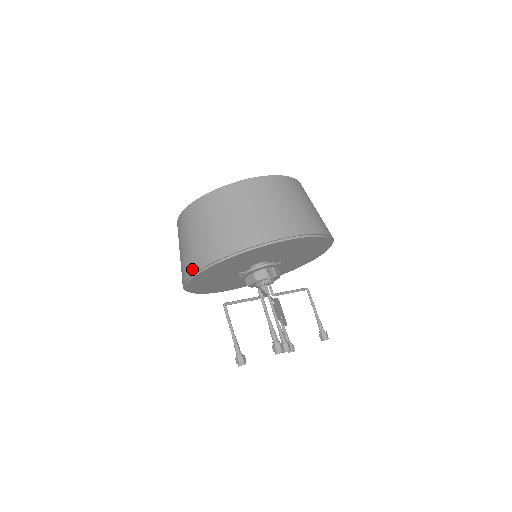
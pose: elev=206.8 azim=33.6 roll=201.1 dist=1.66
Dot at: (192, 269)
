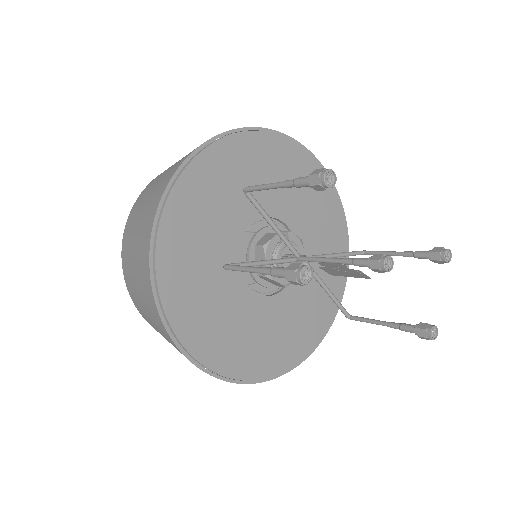
Dot at: (146, 261)
